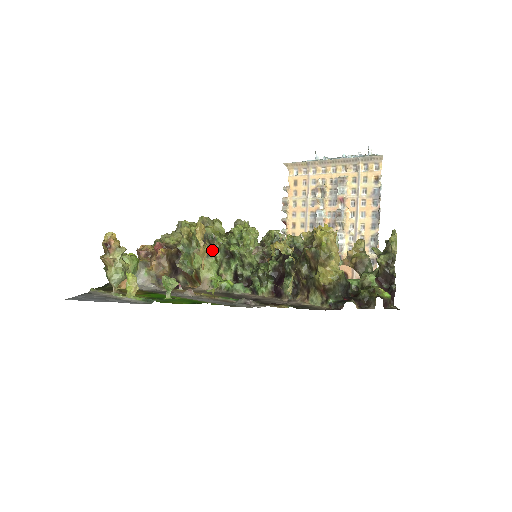
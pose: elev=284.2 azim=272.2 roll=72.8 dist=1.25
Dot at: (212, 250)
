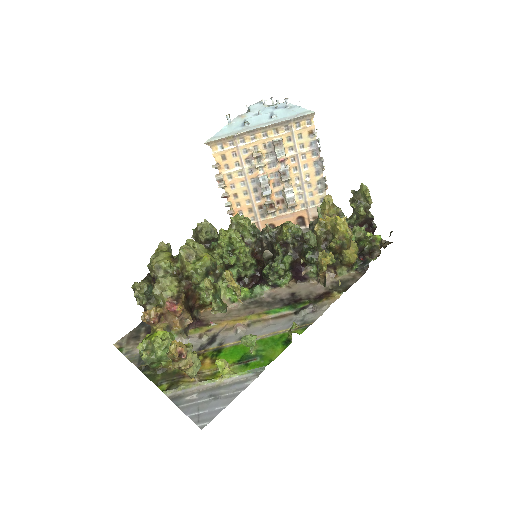
Dot at: (218, 275)
